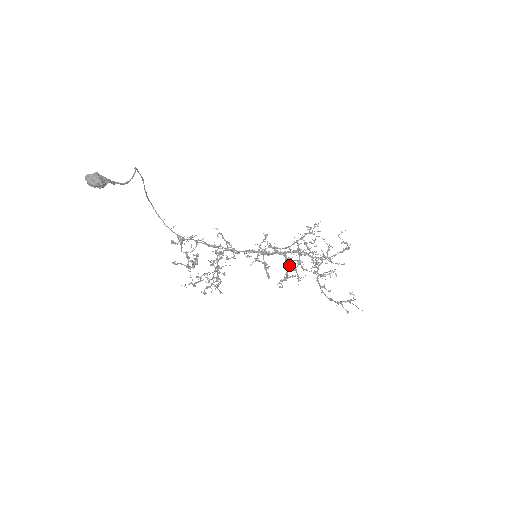
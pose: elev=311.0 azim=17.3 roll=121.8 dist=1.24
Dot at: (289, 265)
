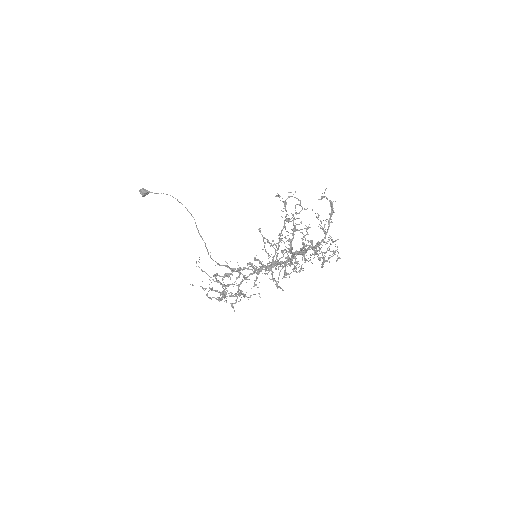
Dot at: (287, 258)
